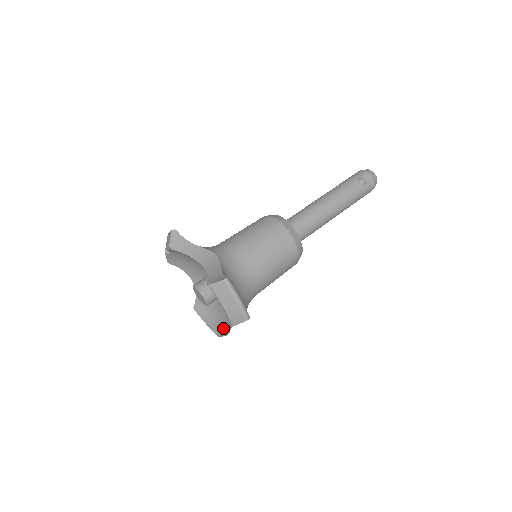
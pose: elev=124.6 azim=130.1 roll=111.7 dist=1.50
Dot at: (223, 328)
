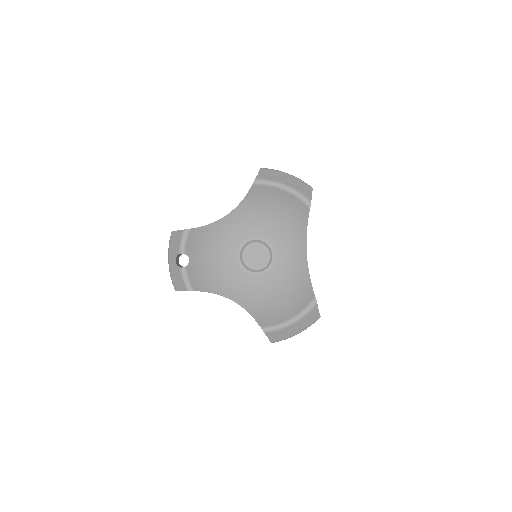
Dot at: (308, 286)
